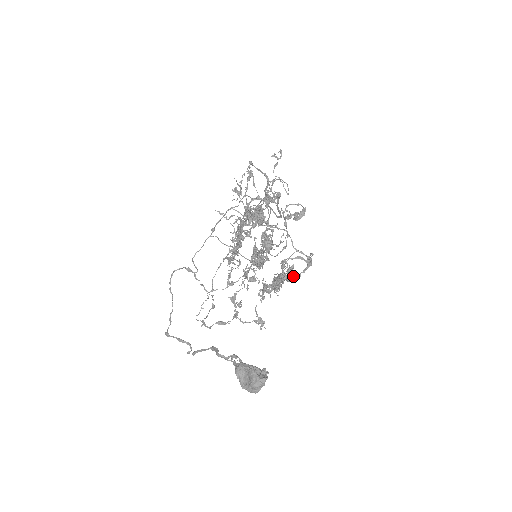
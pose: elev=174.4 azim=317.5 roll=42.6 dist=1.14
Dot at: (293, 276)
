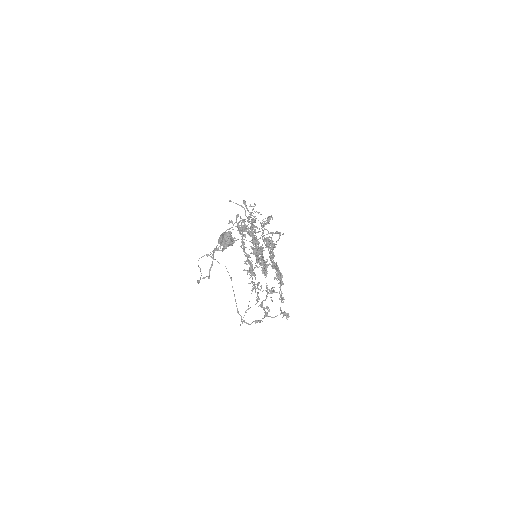
Dot at: (270, 241)
